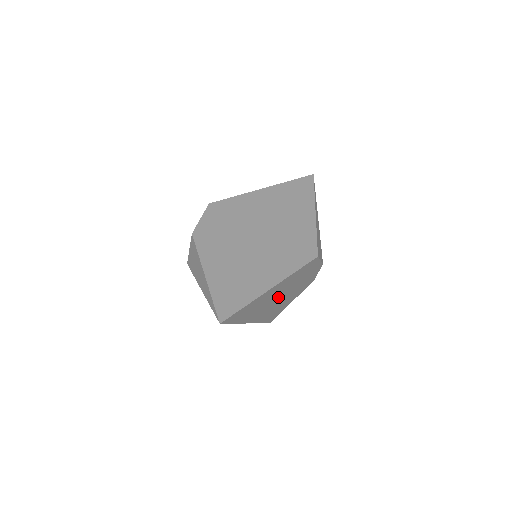
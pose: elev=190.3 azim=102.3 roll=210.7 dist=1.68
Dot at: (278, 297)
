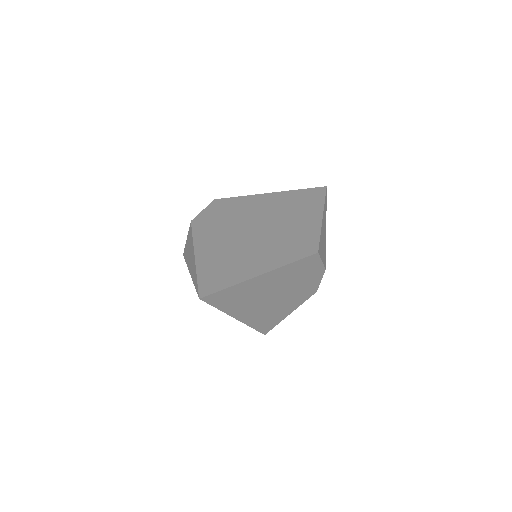
Dot at: (272, 295)
